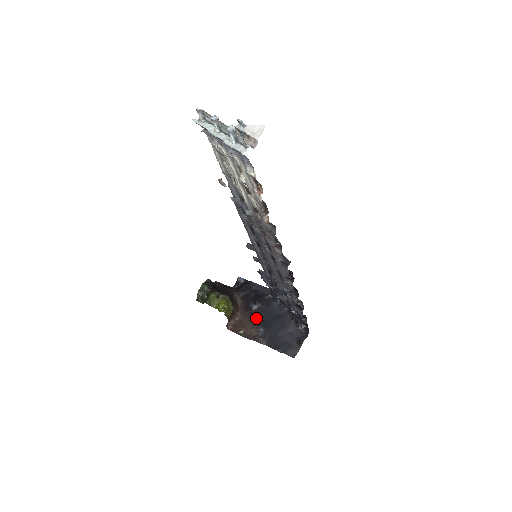
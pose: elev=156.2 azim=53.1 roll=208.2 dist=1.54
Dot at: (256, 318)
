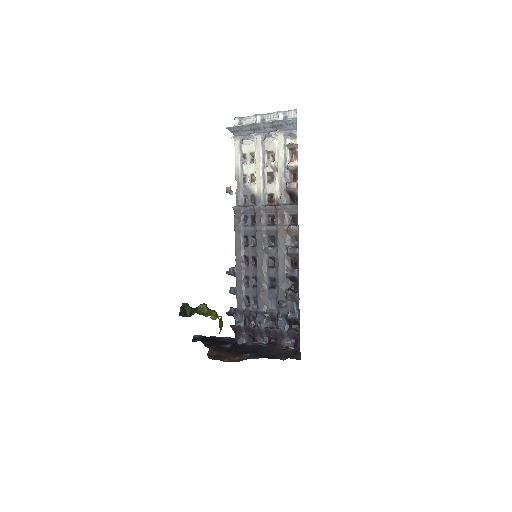
Dot at: (235, 352)
